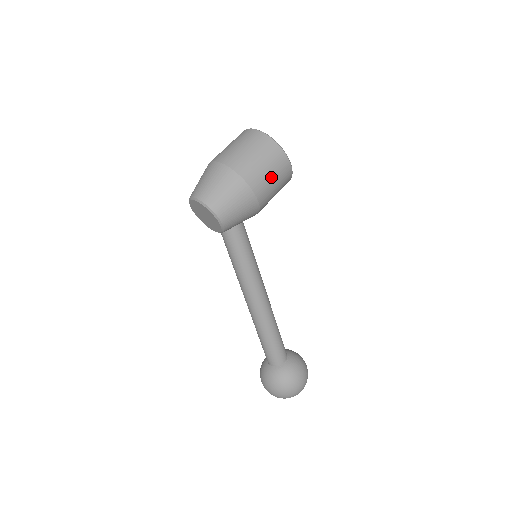
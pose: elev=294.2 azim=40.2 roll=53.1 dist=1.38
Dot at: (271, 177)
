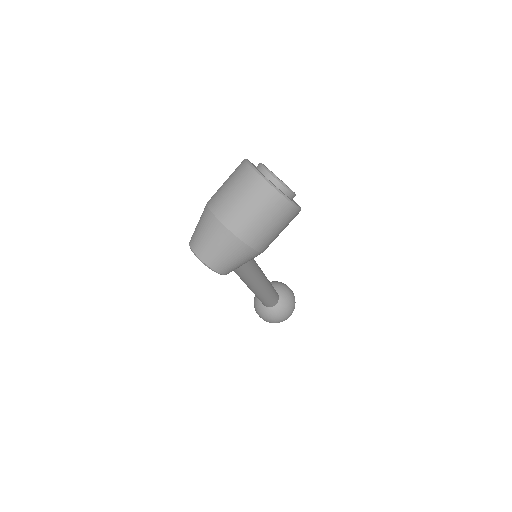
Dot at: (278, 231)
